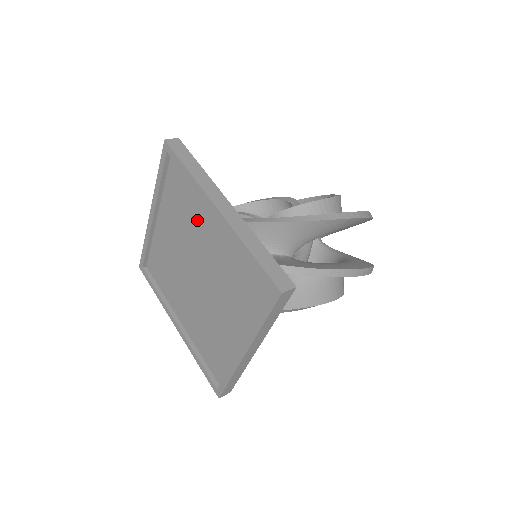
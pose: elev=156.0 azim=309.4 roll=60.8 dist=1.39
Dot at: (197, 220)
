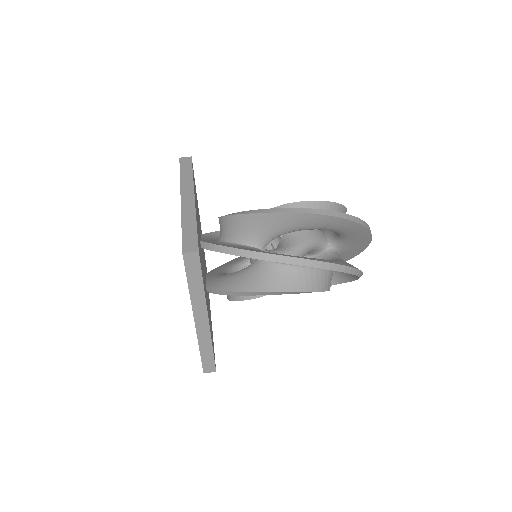
Dot at: occluded
